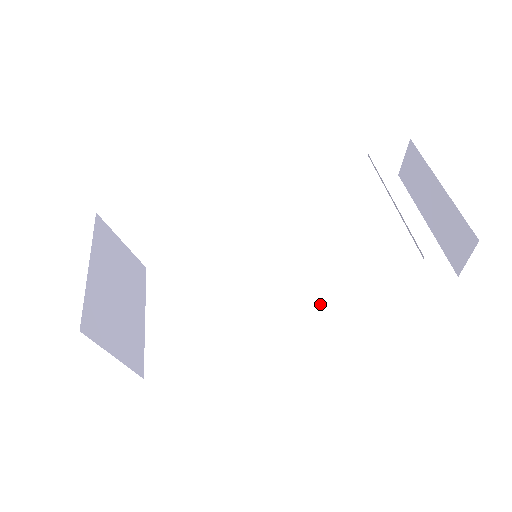
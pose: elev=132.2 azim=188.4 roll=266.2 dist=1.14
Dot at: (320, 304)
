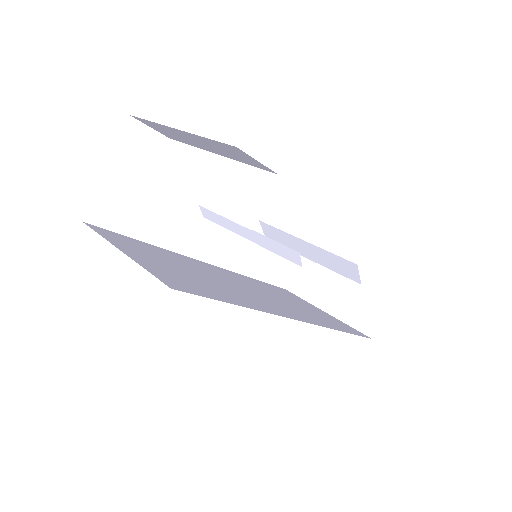
Dot at: (305, 317)
